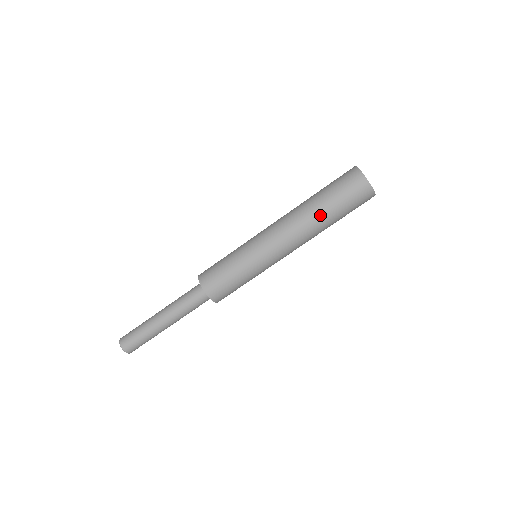
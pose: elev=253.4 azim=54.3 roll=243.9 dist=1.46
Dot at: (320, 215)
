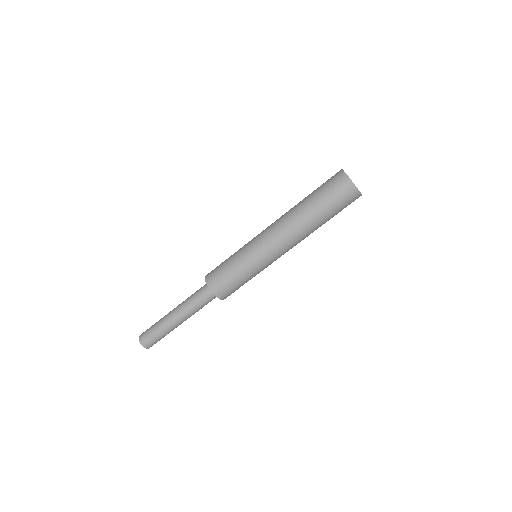
Dot at: (318, 225)
